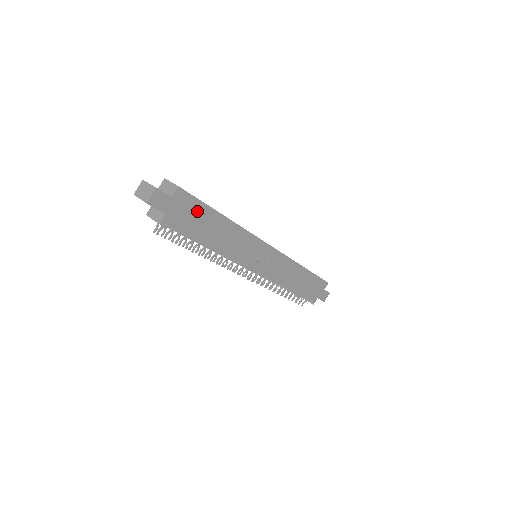
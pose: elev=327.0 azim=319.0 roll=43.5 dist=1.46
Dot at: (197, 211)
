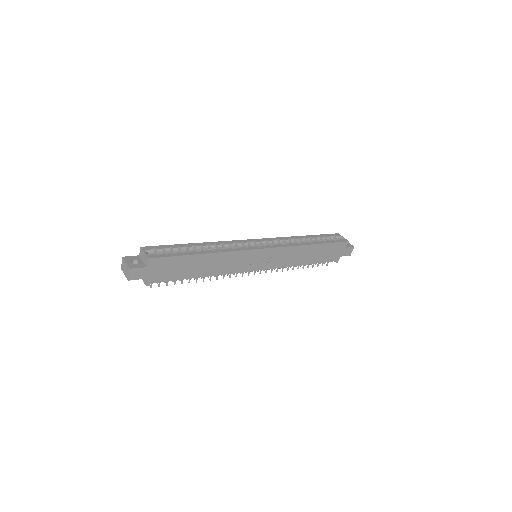
Dot at: (175, 263)
